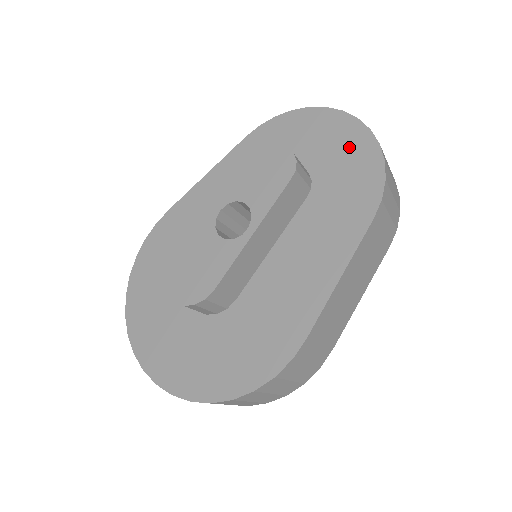
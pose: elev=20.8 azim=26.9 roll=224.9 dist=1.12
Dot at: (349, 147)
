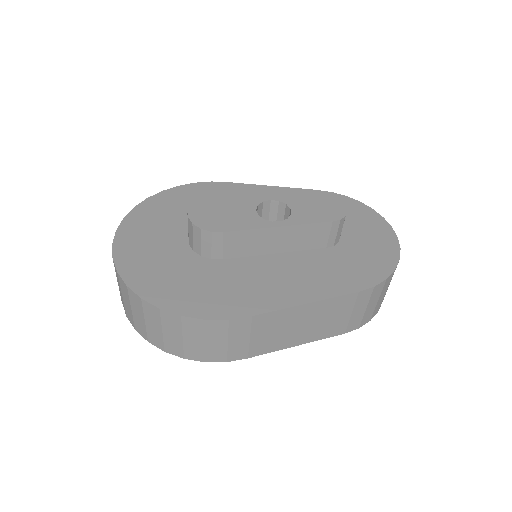
Dot at: (379, 246)
